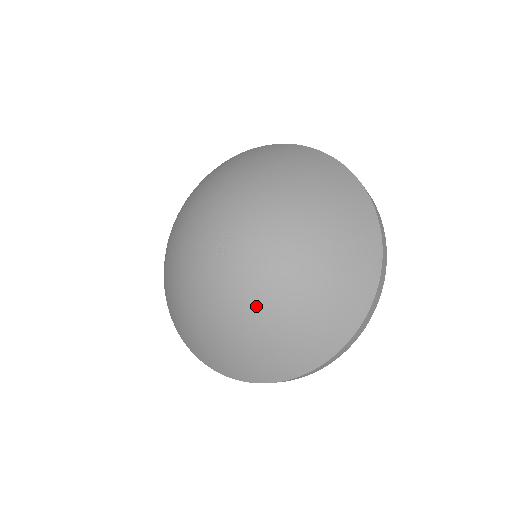
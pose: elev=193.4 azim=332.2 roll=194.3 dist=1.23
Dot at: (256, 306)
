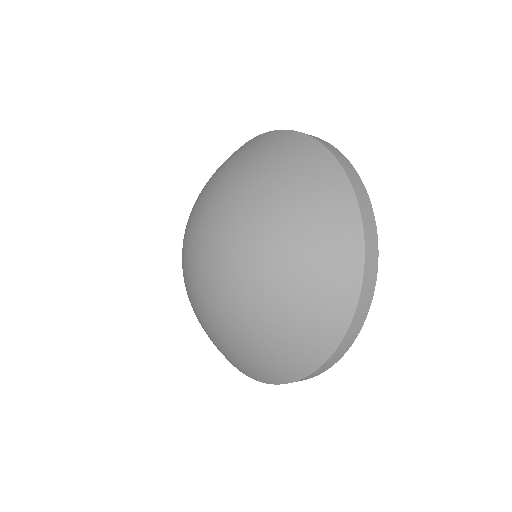
Dot at: (255, 284)
